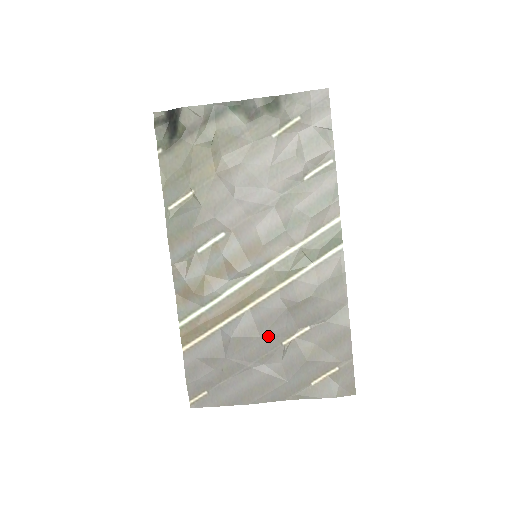
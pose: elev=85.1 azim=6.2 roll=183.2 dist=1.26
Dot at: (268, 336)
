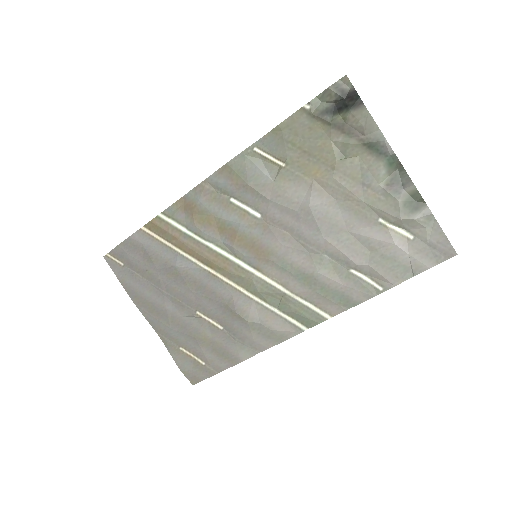
Dot at: (195, 297)
